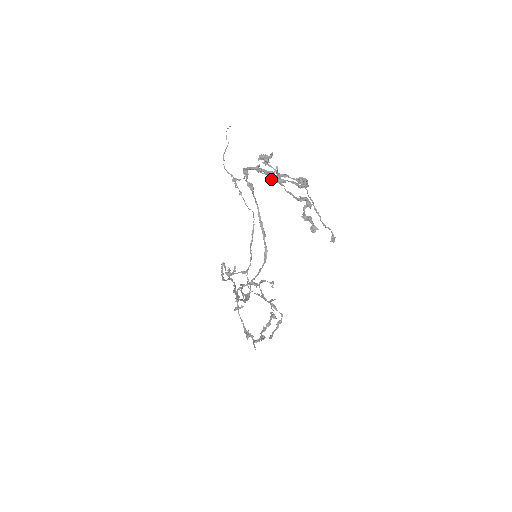
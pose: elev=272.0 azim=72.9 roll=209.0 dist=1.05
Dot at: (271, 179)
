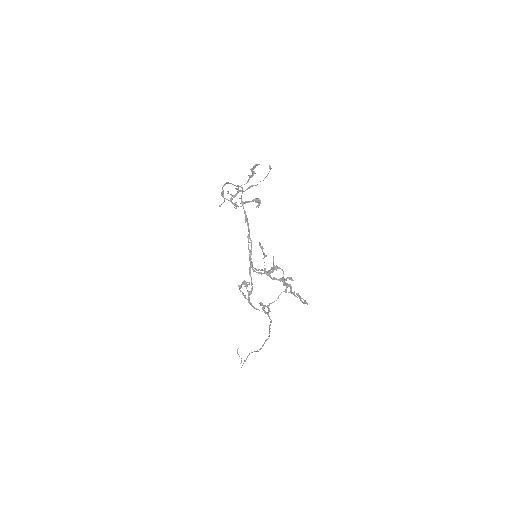
Dot at: (235, 188)
